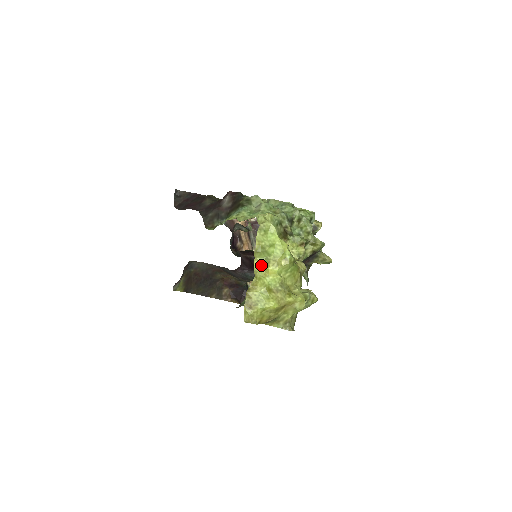
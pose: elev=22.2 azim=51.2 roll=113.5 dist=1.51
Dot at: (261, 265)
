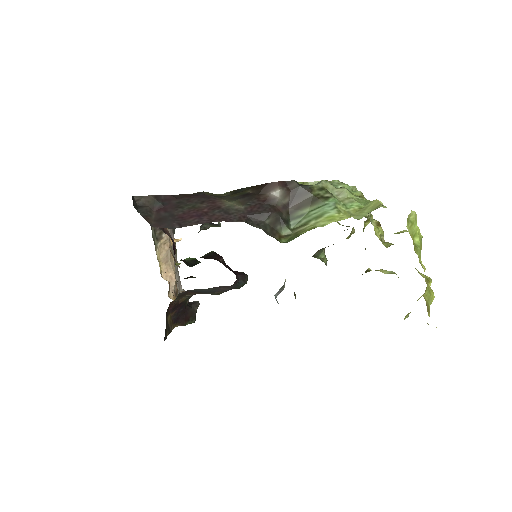
Dot at: occluded
